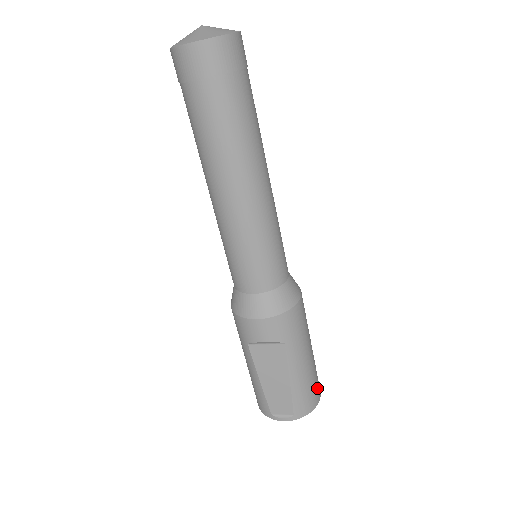
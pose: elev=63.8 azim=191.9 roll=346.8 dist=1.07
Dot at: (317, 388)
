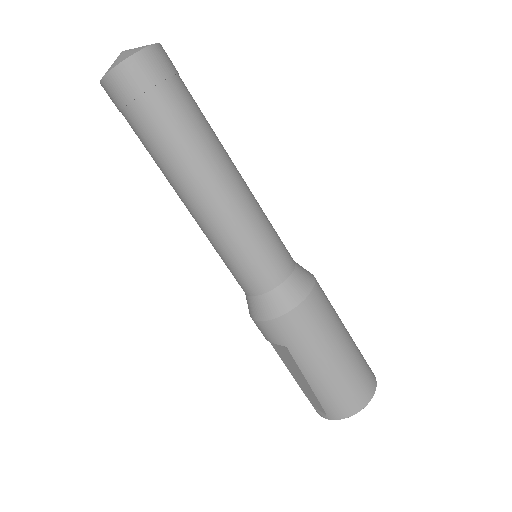
Dot at: (356, 395)
